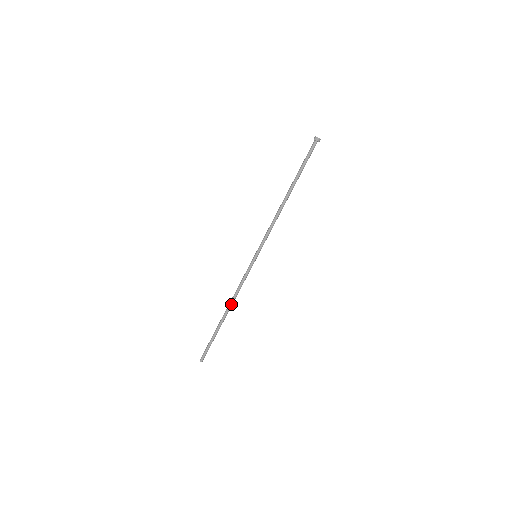
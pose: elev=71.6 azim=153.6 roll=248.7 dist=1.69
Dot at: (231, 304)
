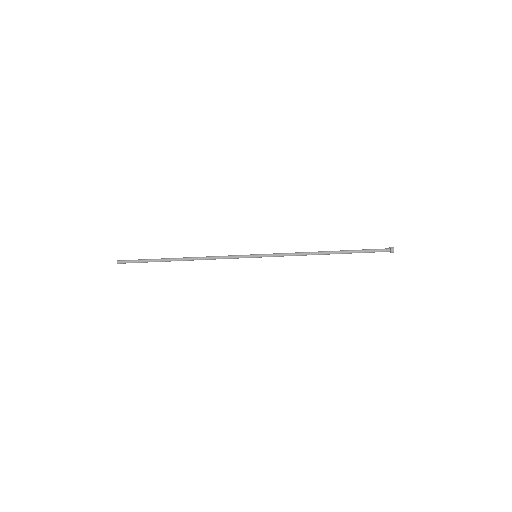
Dot at: occluded
